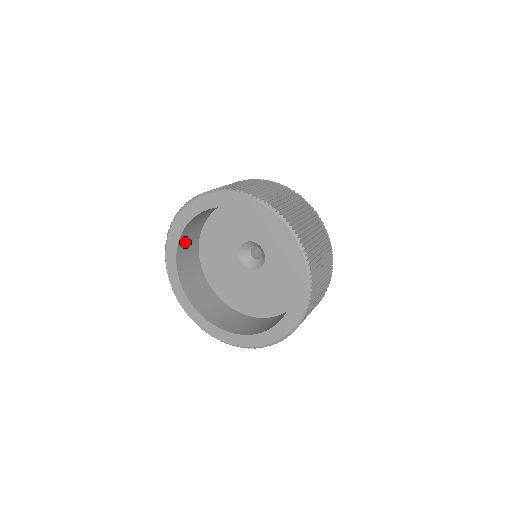
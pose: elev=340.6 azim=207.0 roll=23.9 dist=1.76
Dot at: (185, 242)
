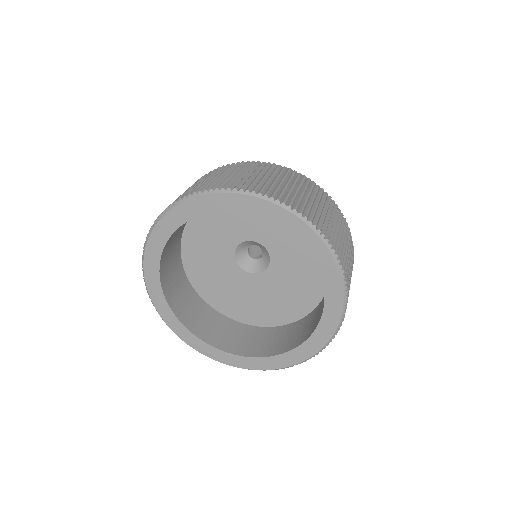
Dot at: (166, 258)
